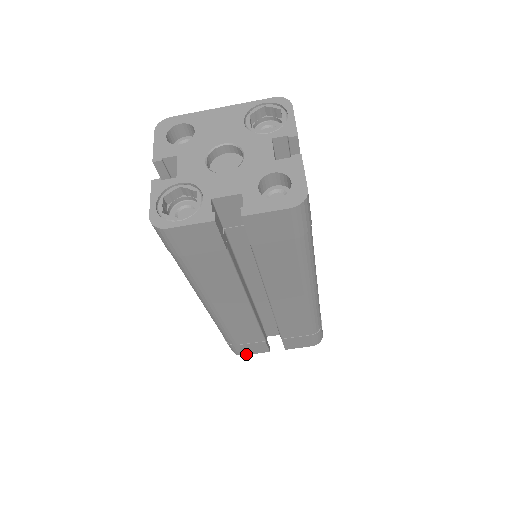
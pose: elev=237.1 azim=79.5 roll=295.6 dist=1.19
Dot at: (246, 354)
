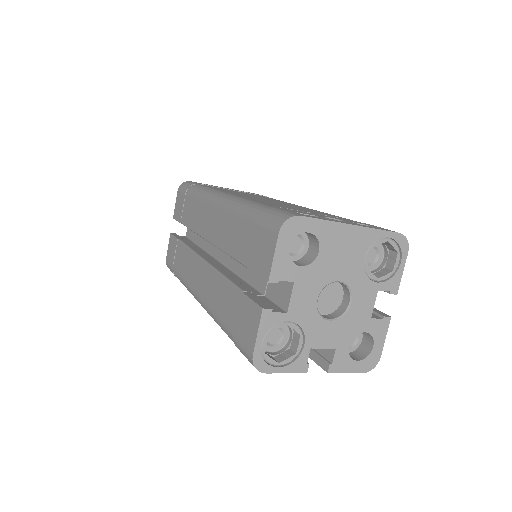
Dot at: occluded
